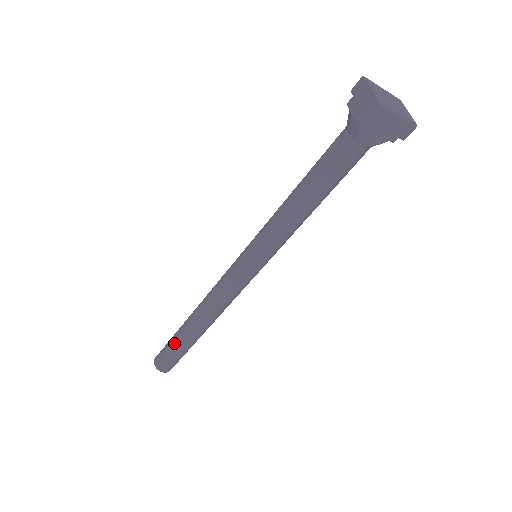
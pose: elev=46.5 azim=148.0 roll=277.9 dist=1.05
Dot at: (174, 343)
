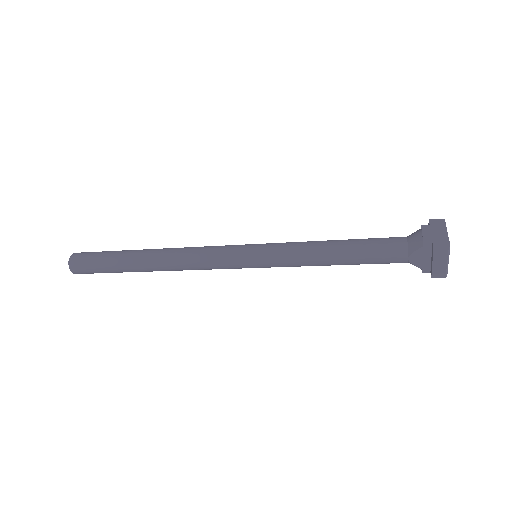
Dot at: (112, 258)
